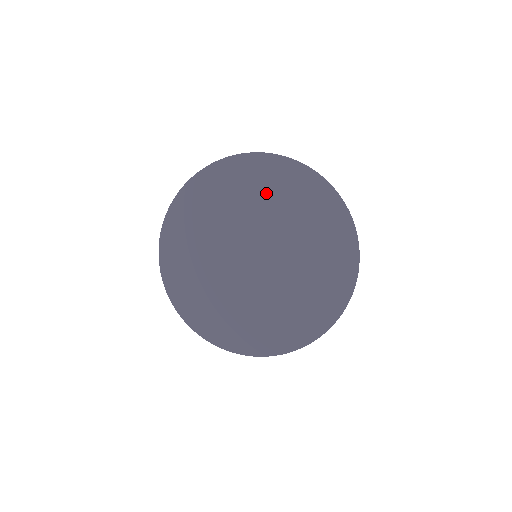
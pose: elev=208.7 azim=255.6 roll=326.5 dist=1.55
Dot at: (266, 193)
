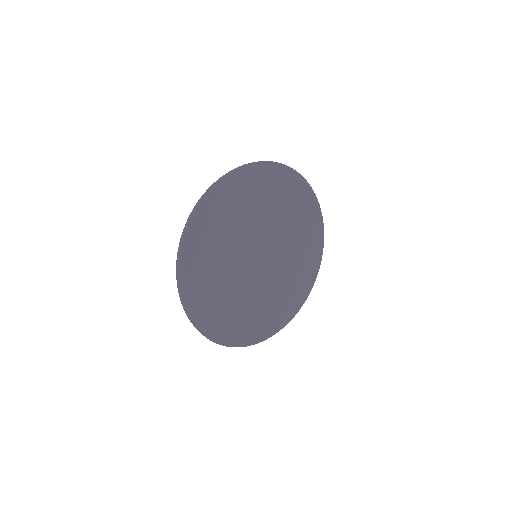
Dot at: (270, 199)
